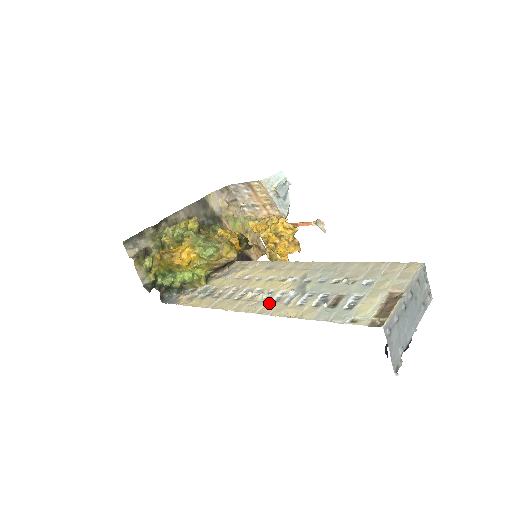
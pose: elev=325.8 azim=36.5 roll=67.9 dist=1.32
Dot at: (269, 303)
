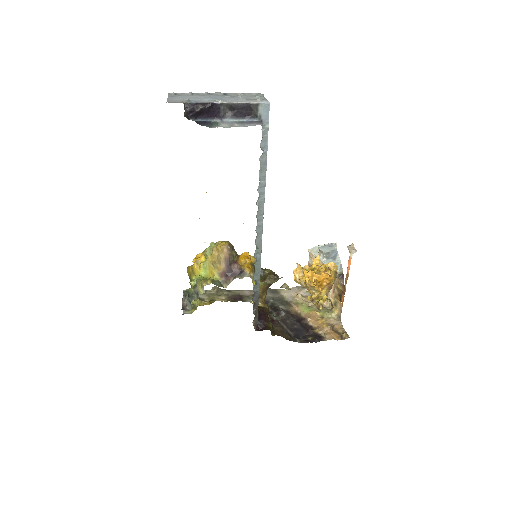
Dot at: occluded
